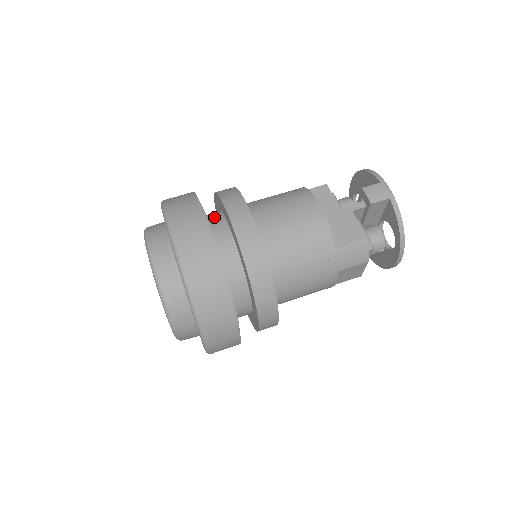
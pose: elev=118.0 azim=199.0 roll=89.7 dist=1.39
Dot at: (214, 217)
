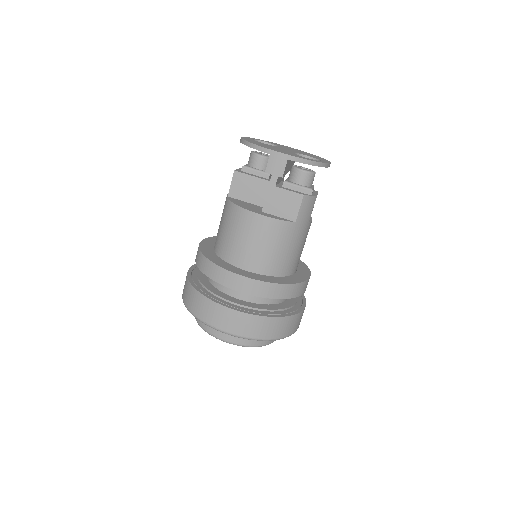
Dot at: (218, 283)
